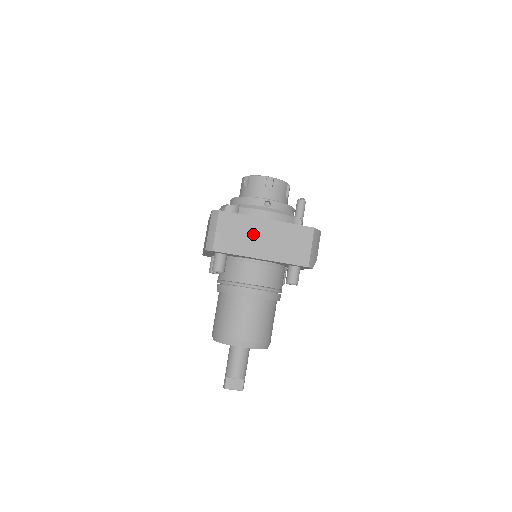
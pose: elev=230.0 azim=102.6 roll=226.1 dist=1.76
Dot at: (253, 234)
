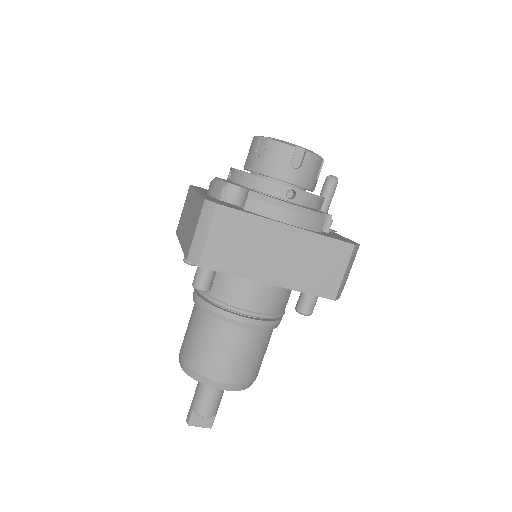
Dot at: (264, 246)
